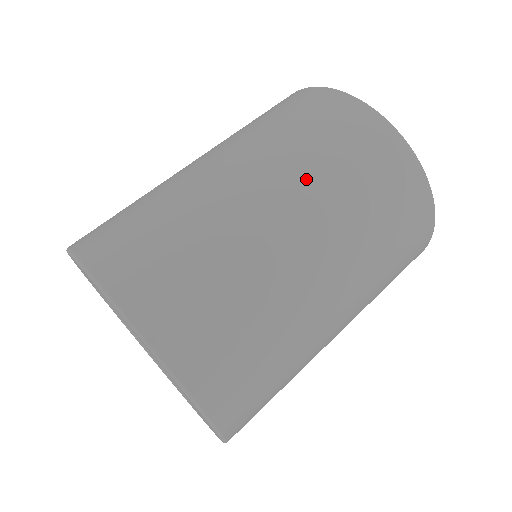
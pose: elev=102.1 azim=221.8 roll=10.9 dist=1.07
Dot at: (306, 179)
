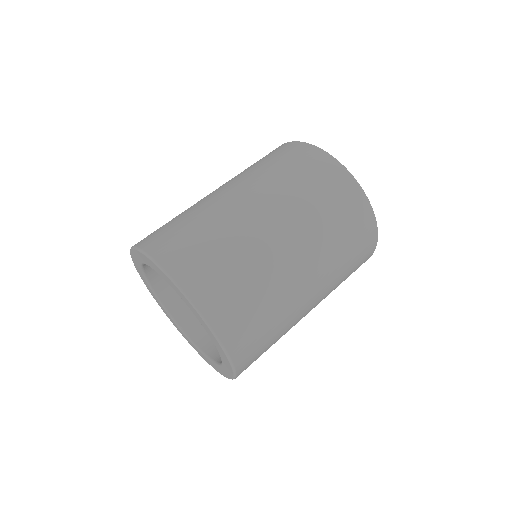
Dot at: (330, 270)
